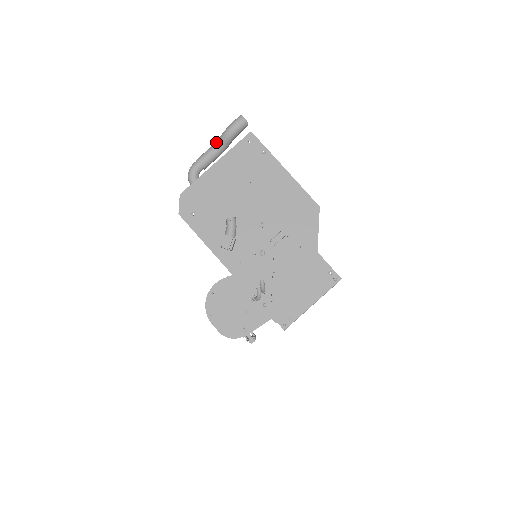
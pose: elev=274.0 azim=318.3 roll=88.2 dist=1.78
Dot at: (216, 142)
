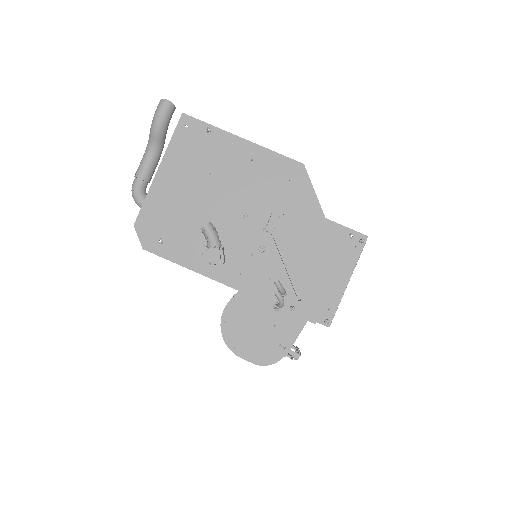
Dot at: (147, 145)
